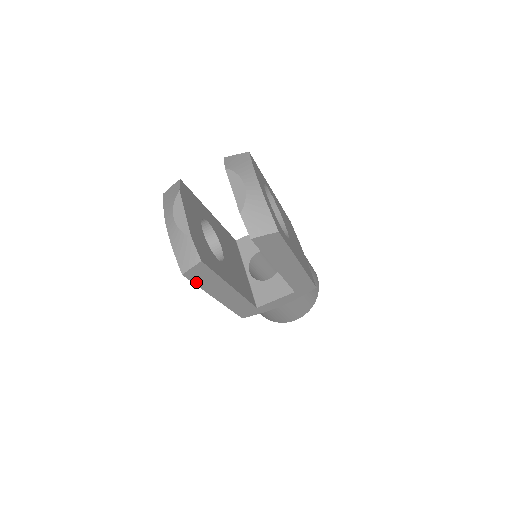
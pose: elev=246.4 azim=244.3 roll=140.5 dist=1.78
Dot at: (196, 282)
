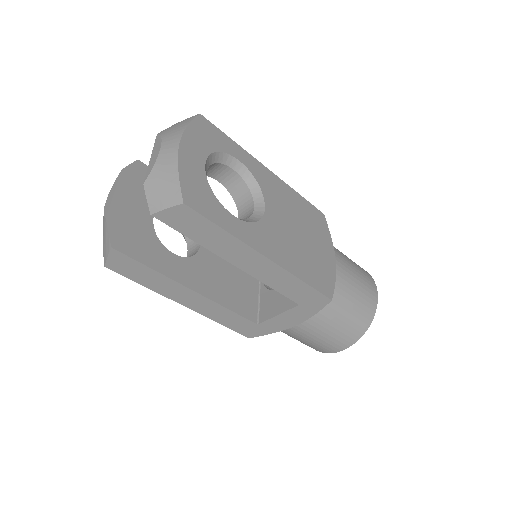
Dot at: (133, 278)
